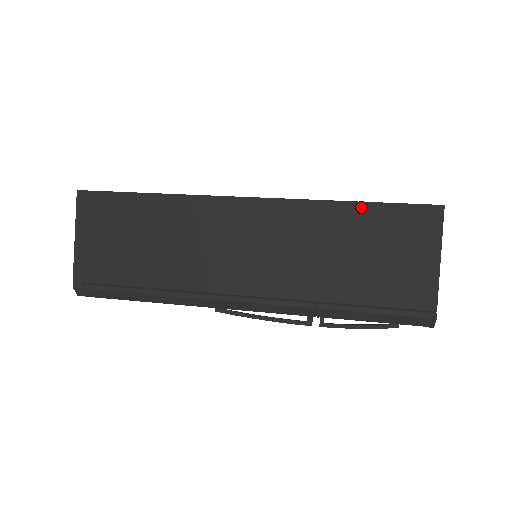
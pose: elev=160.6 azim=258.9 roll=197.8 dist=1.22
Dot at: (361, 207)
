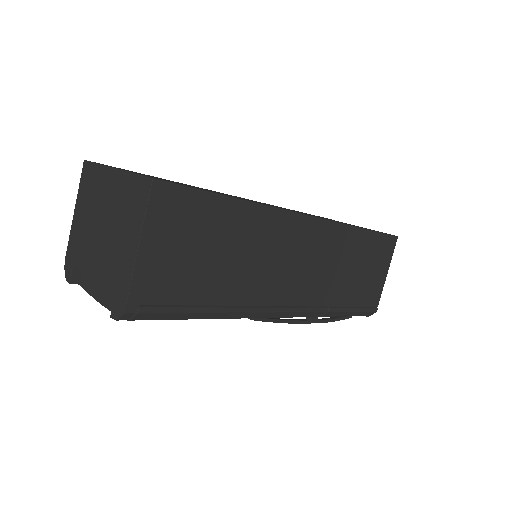
Dot at: (367, 233)
